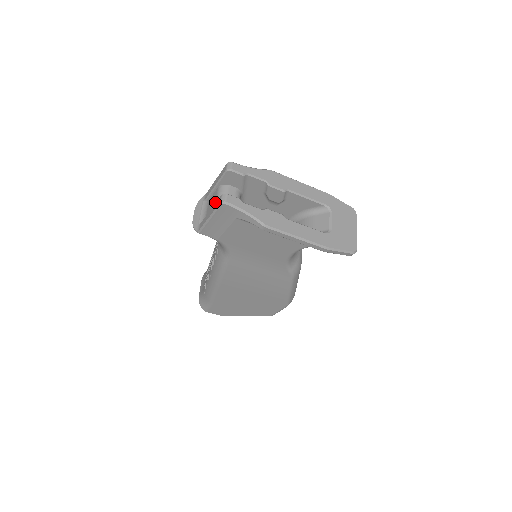
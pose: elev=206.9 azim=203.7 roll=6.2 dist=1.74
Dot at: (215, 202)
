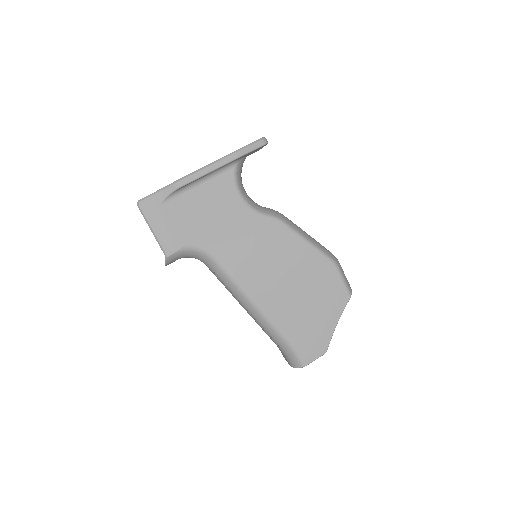
Dot at: occluded
